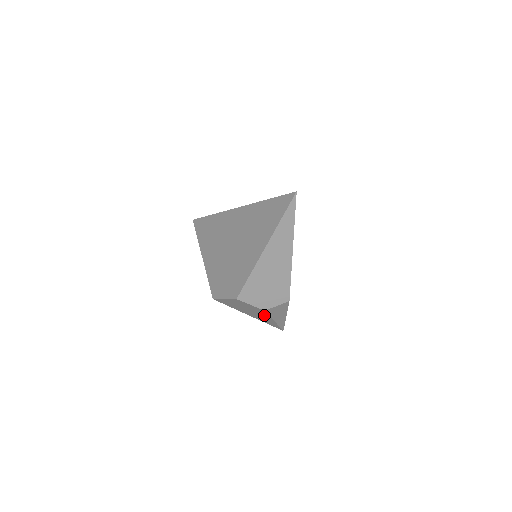
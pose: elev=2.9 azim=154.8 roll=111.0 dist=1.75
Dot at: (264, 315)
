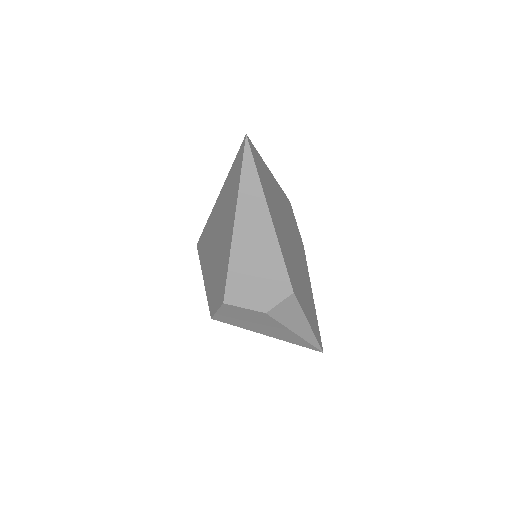
Dot at: (276, 325)
